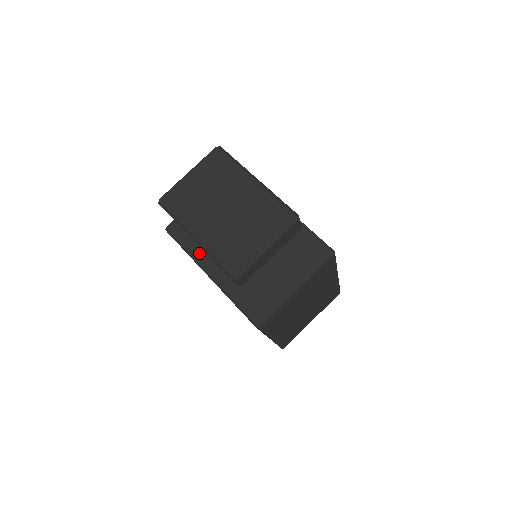
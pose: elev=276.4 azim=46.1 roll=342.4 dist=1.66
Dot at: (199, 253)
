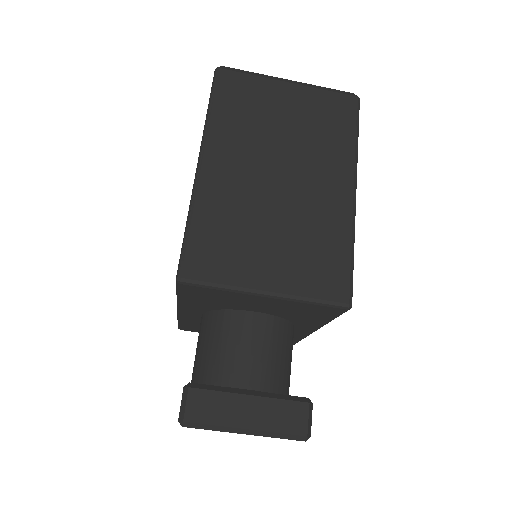
Dot at: (190, 306)
